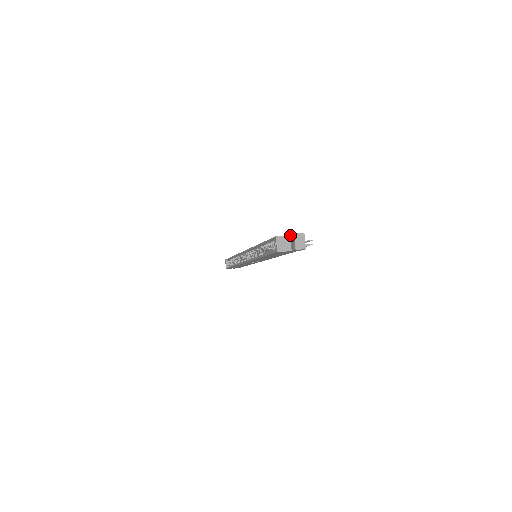
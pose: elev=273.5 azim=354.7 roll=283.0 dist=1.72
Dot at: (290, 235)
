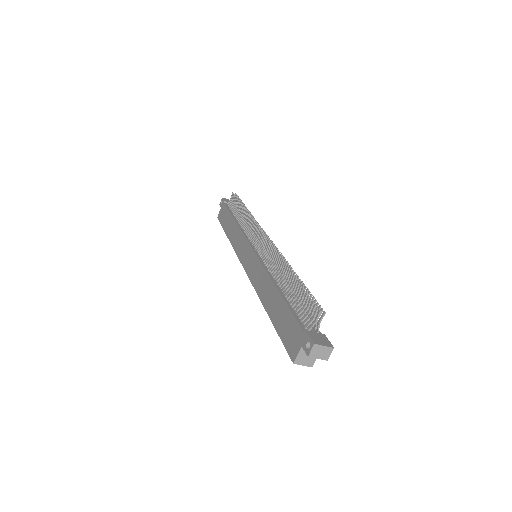
Dot at: (302, 348)
